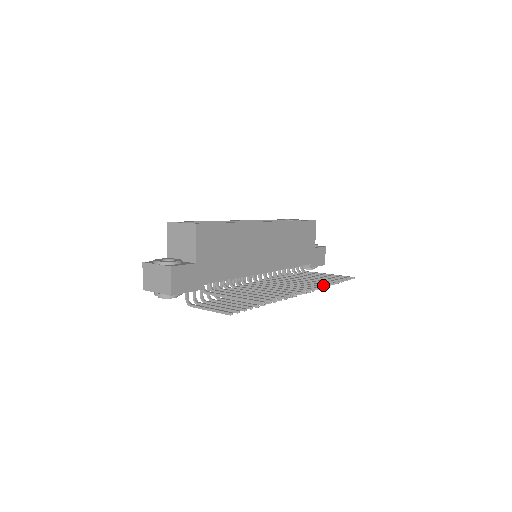
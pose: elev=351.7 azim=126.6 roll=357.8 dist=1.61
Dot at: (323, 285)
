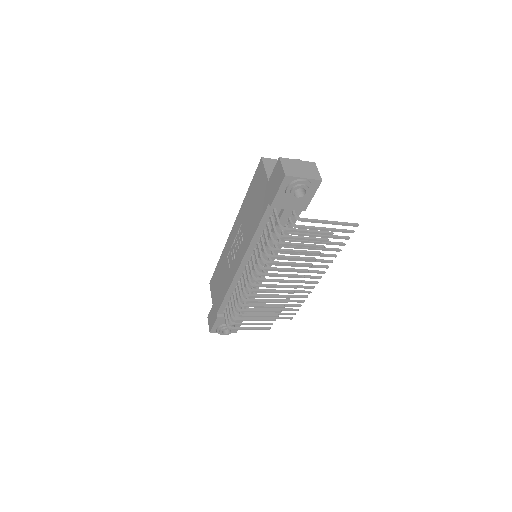
Dot at: (313, 286)
